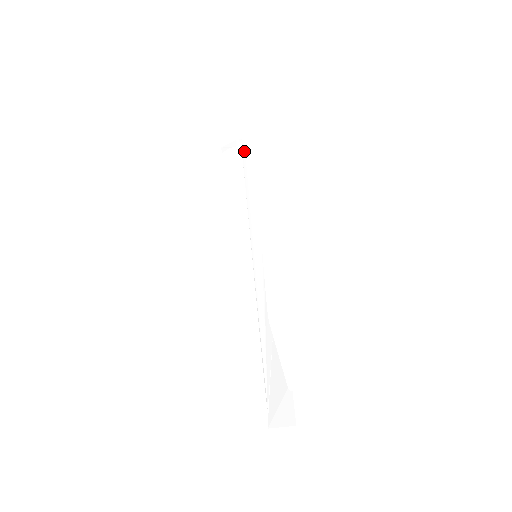
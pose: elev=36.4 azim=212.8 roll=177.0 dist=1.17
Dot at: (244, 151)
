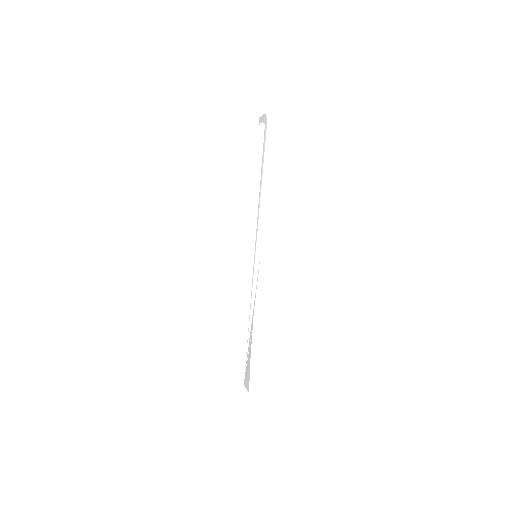
Dot at: (265, 133)
